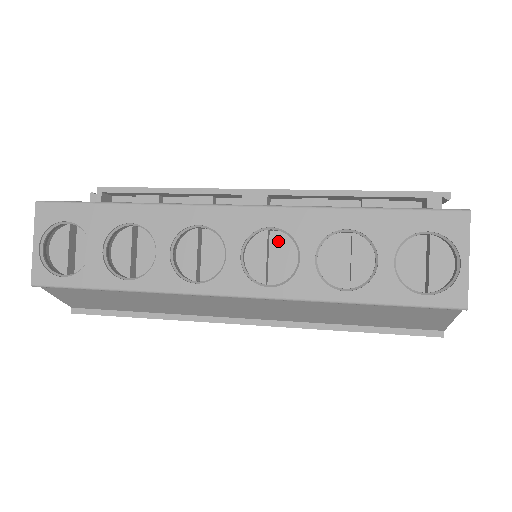
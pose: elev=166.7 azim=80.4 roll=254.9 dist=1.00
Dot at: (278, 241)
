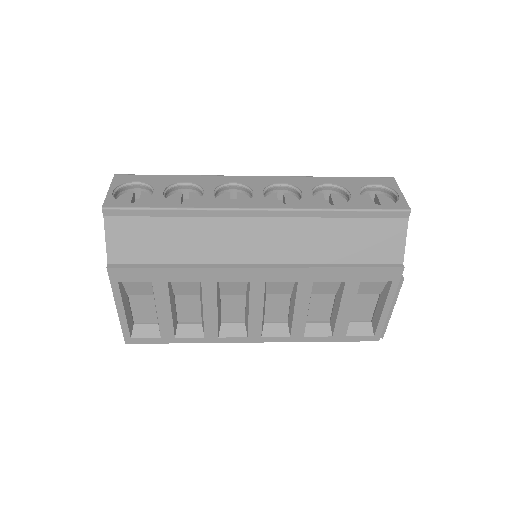
Dot at: (284, 196)
